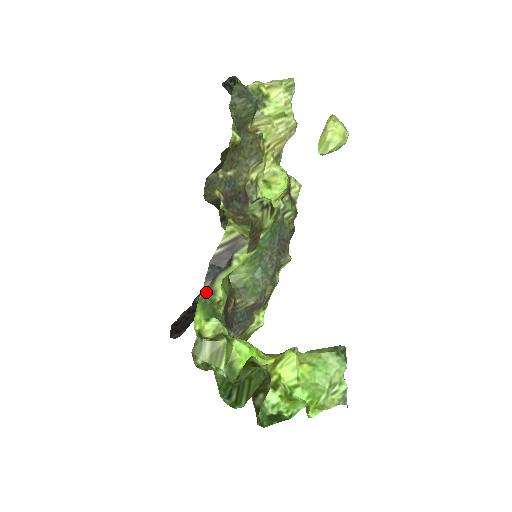
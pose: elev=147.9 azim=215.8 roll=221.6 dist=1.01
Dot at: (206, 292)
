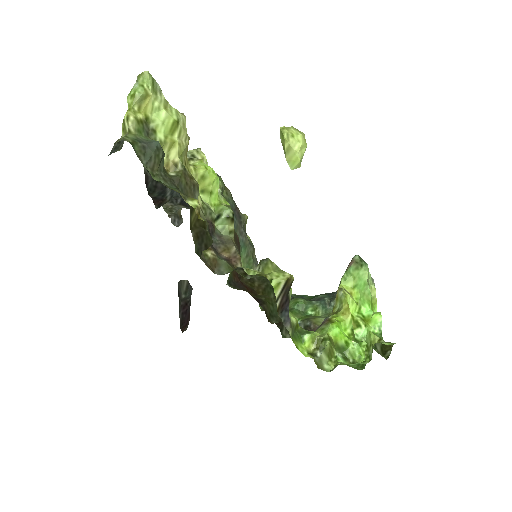
Dot at: (292, 331)
